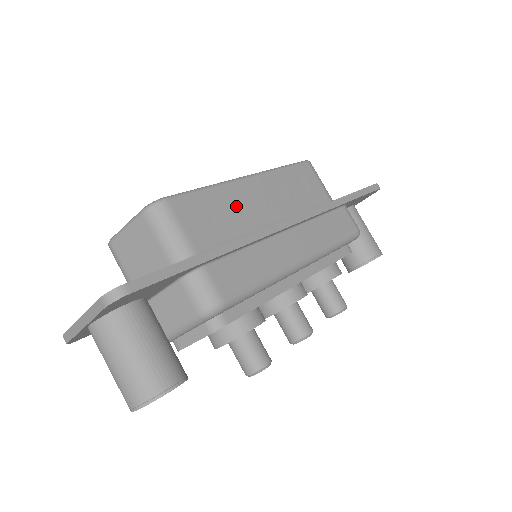
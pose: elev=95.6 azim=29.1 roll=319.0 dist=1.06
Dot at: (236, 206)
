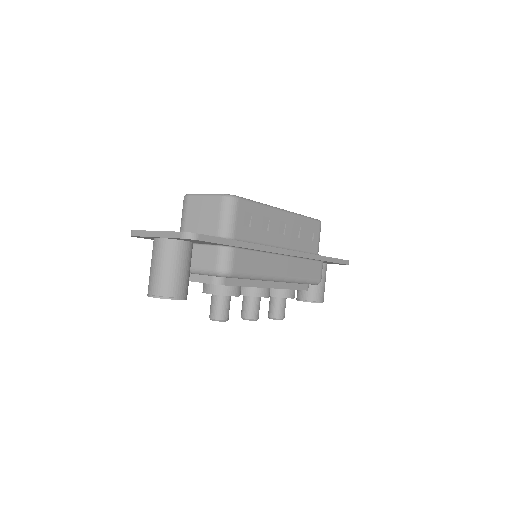
Dot at: (268, 224)
